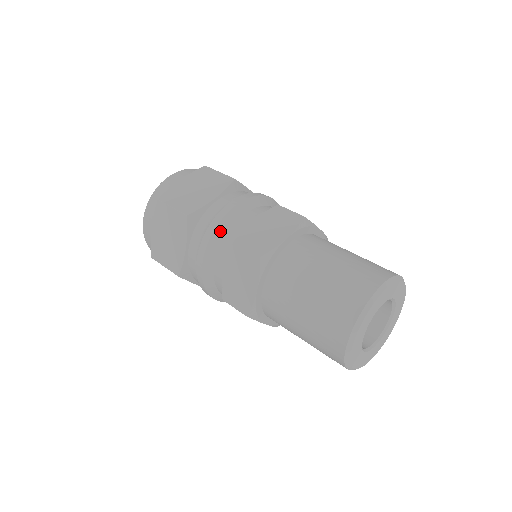
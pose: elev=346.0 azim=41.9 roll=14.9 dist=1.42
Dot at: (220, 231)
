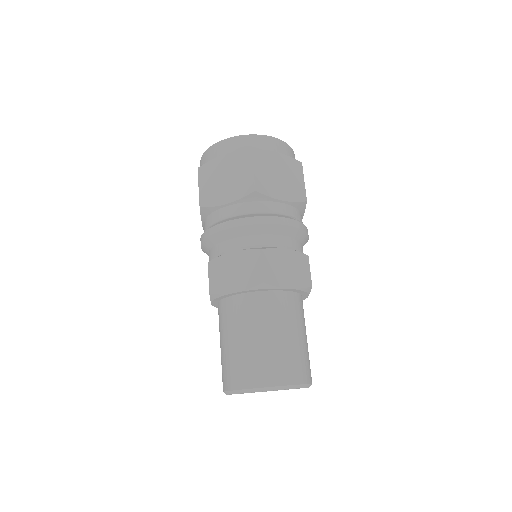
Dot at: (211, 240)
